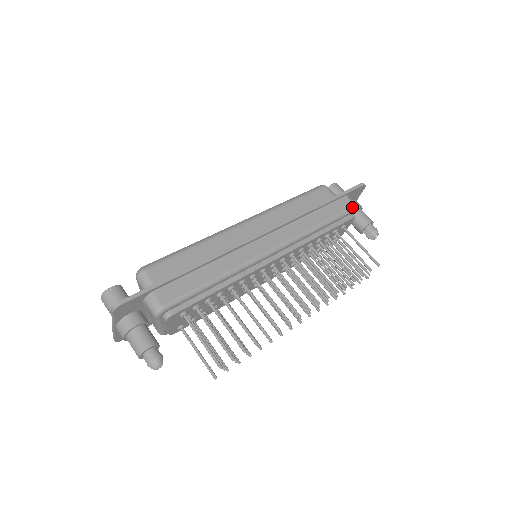
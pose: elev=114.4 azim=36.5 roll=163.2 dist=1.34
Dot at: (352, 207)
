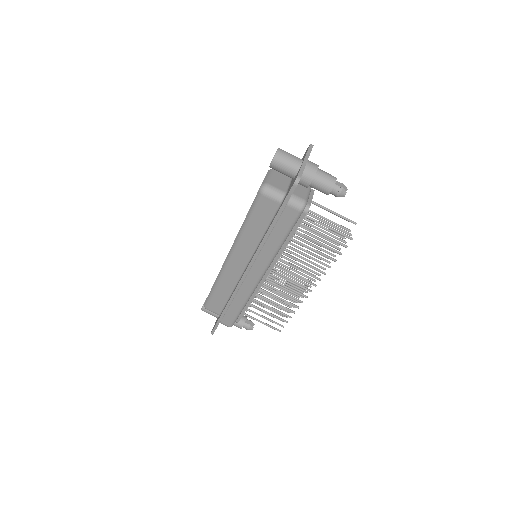
Dot at: (298, 214)
